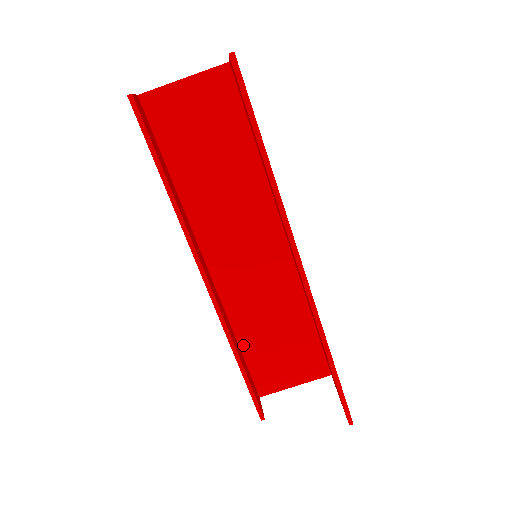
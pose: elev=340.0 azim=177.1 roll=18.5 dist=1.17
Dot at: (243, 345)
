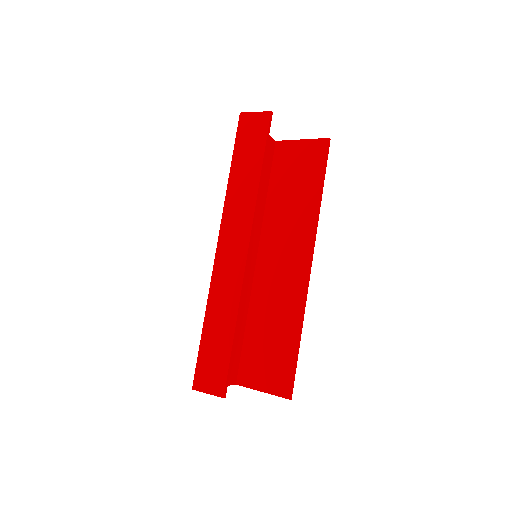
Dot at: occluded
